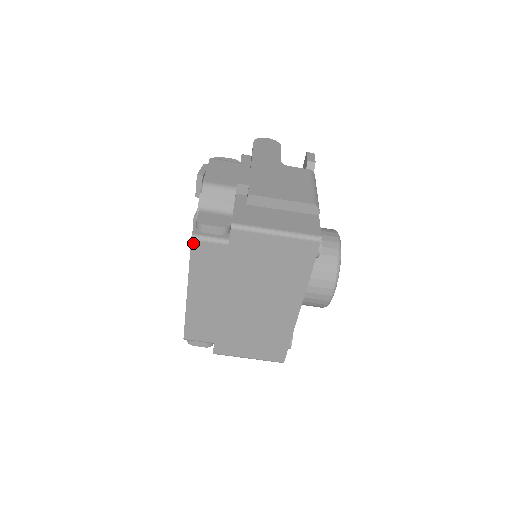
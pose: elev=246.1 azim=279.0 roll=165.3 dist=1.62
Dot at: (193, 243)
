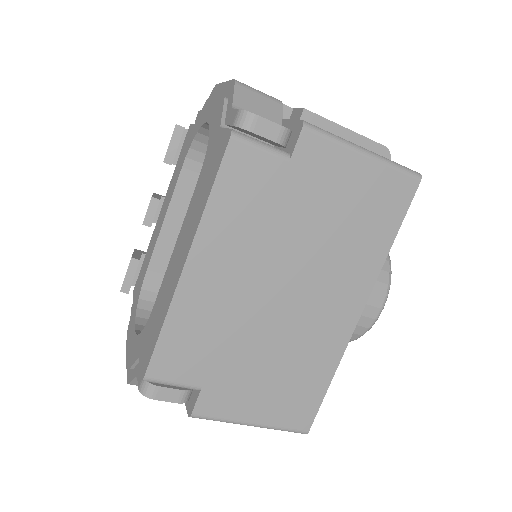
Dot at: (231, 146)
